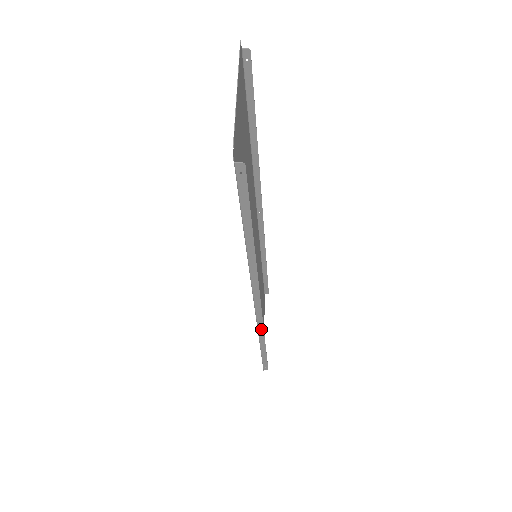
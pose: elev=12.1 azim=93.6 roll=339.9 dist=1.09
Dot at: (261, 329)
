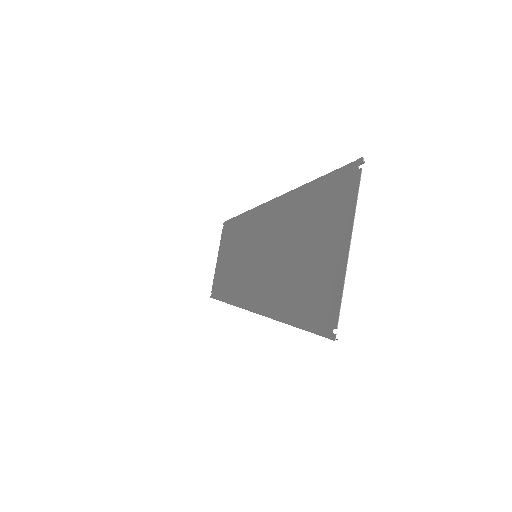
Dot at: occluded
